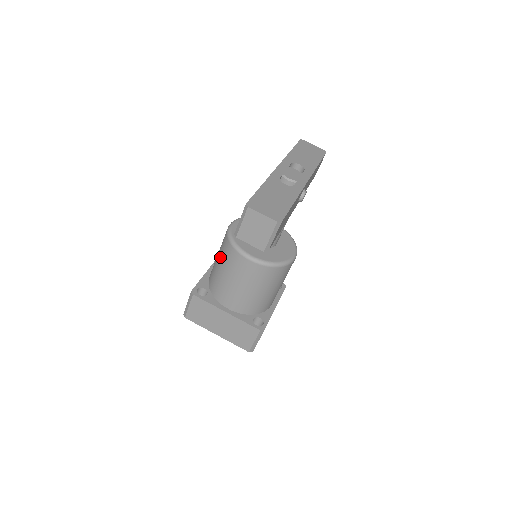
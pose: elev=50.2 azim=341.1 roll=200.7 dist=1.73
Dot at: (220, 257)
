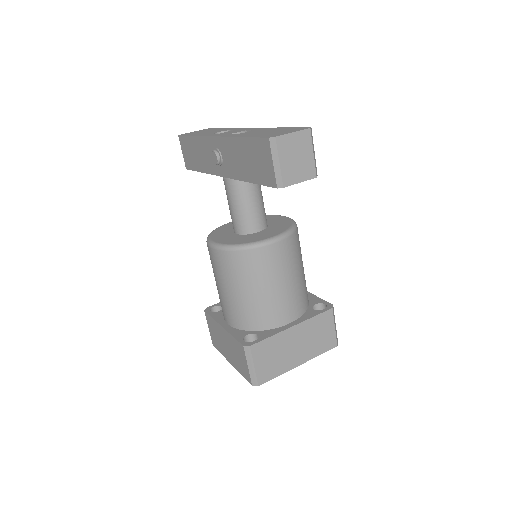
Dot at: (237, 282)
